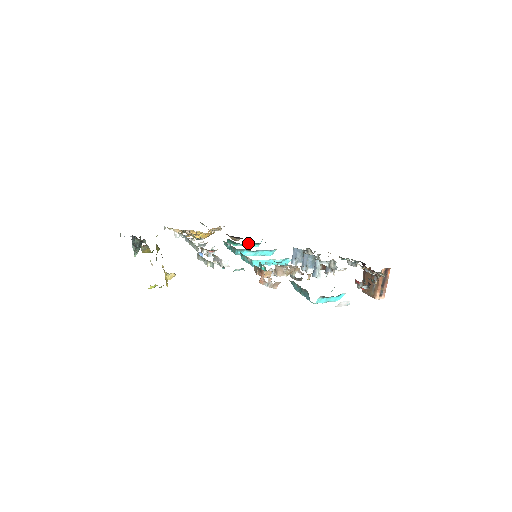
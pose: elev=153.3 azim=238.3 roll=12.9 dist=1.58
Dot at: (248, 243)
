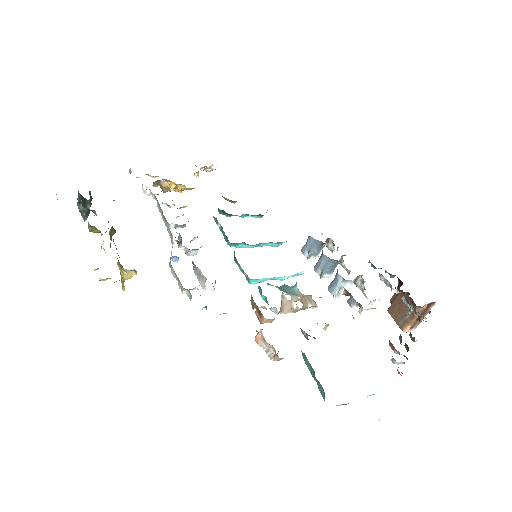
Dot at: (248, 214)
